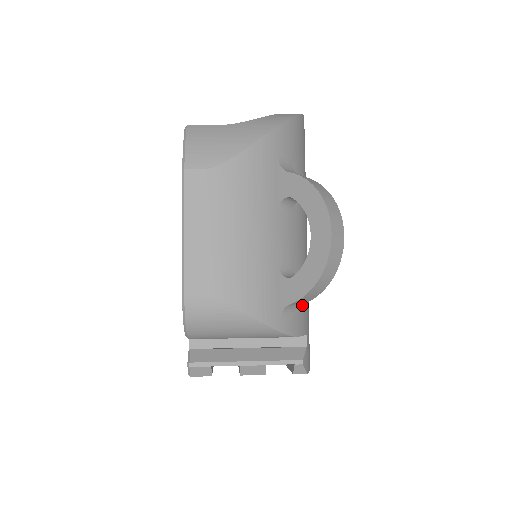
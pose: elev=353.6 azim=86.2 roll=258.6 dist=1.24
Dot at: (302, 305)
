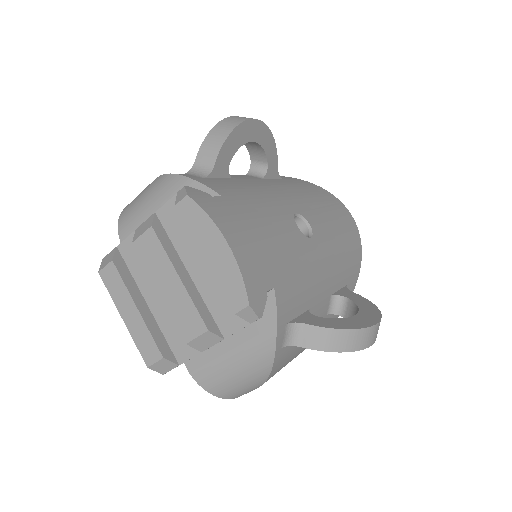
Dot at: (229, 187)
